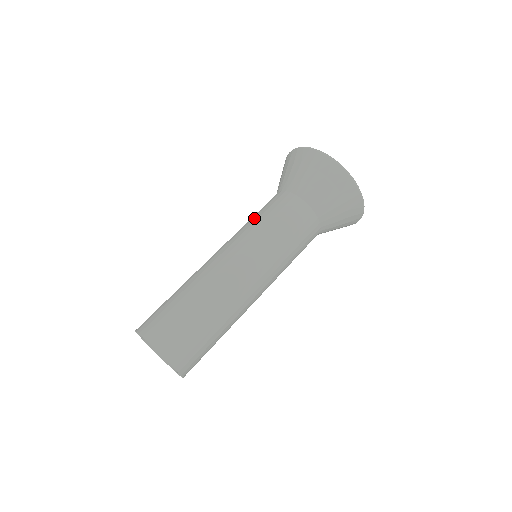
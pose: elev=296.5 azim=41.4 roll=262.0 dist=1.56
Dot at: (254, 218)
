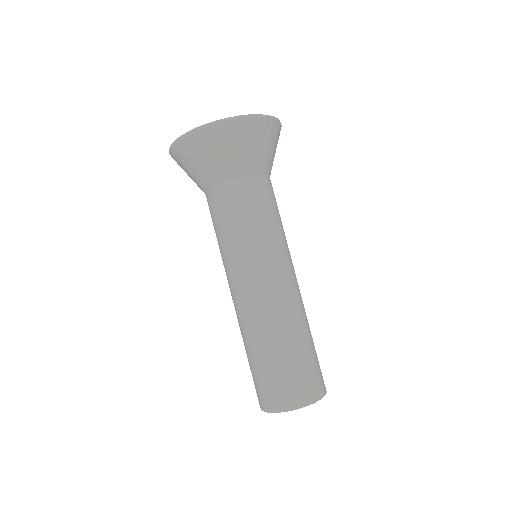
Dot at: (226, 236)
